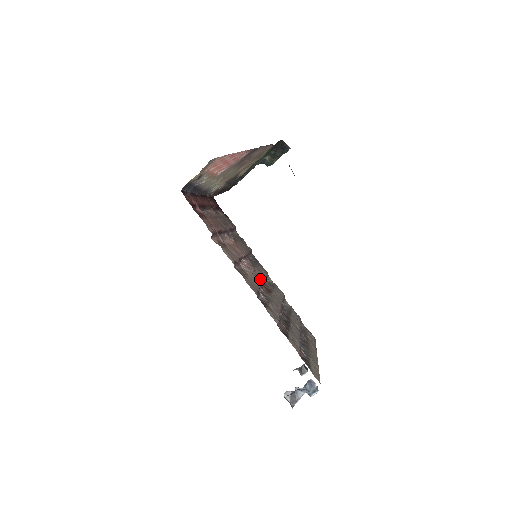
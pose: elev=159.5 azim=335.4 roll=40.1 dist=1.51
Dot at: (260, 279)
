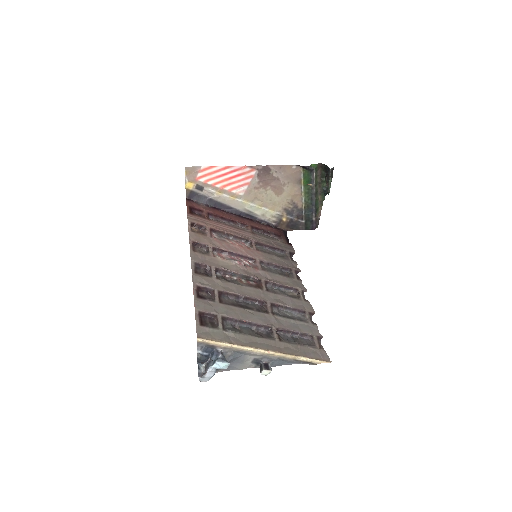
Dot at: (250, 274)
